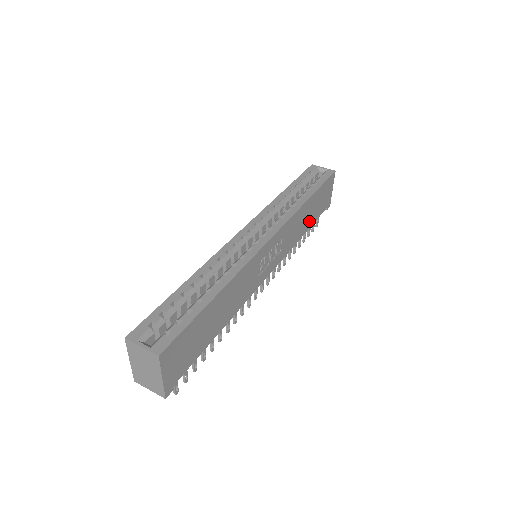
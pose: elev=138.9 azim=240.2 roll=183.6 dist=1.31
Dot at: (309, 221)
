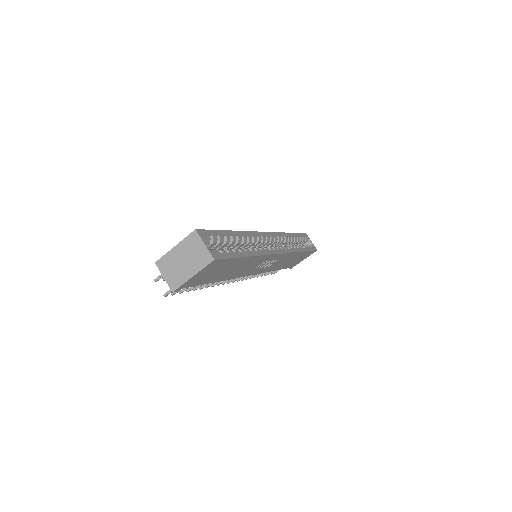
Dot at: (285, 265)
